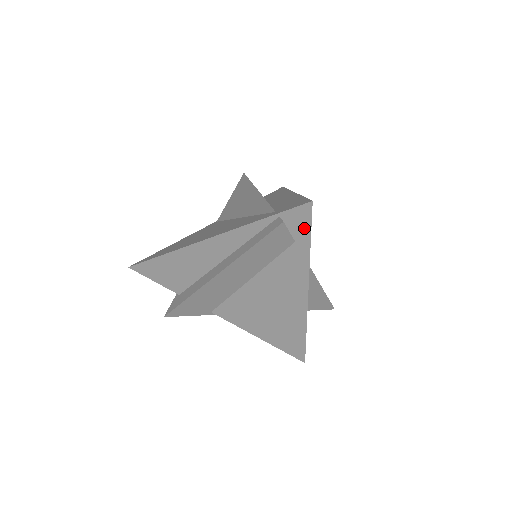
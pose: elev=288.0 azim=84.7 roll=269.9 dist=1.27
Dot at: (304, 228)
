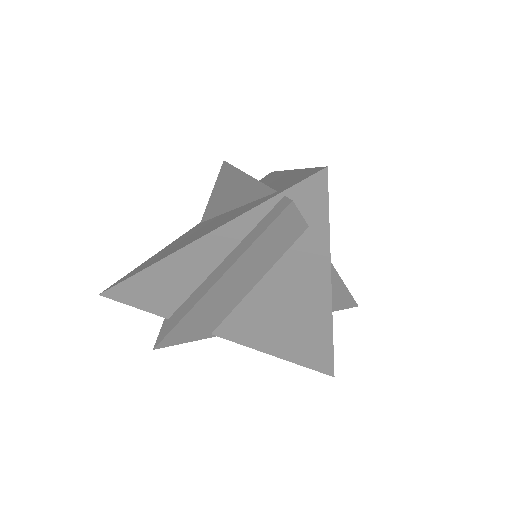
Dot at: (319, 206)
